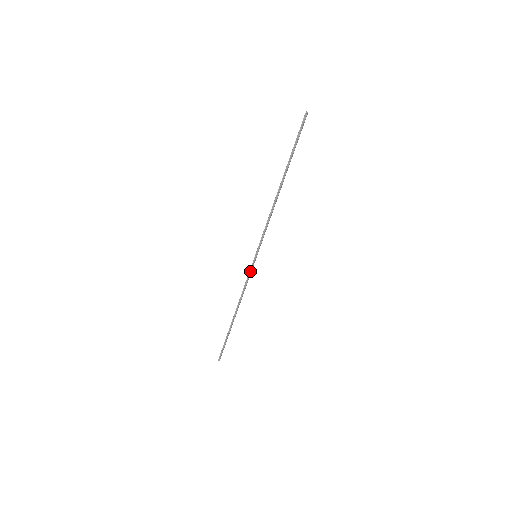
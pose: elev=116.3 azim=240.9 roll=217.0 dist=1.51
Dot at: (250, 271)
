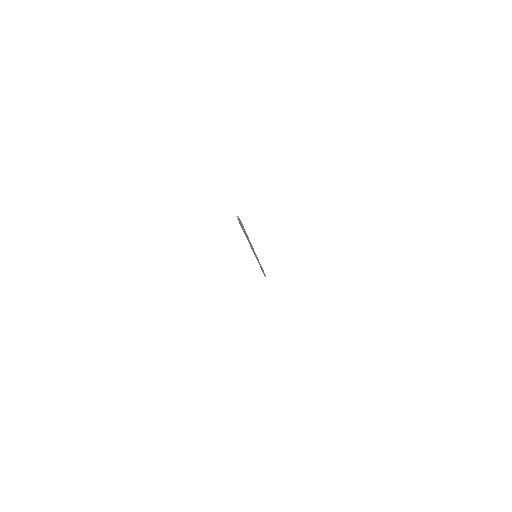
Dot at: (257, 260)
